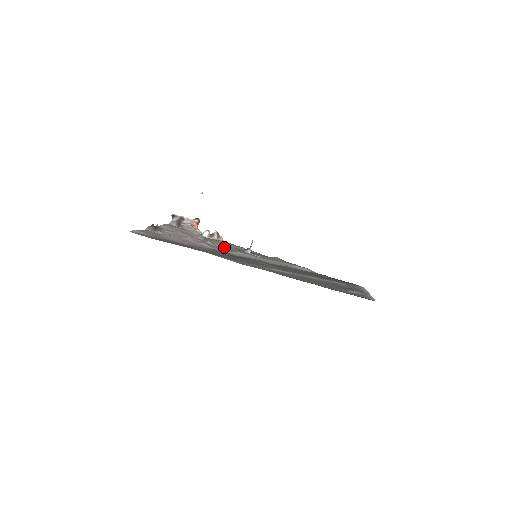
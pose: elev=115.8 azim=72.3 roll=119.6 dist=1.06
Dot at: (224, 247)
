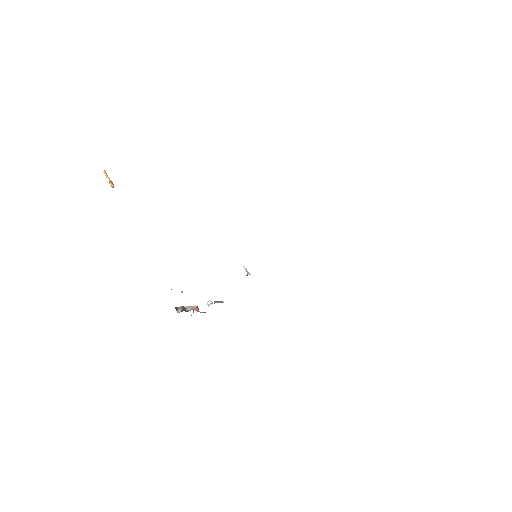
Dot at: occluded
